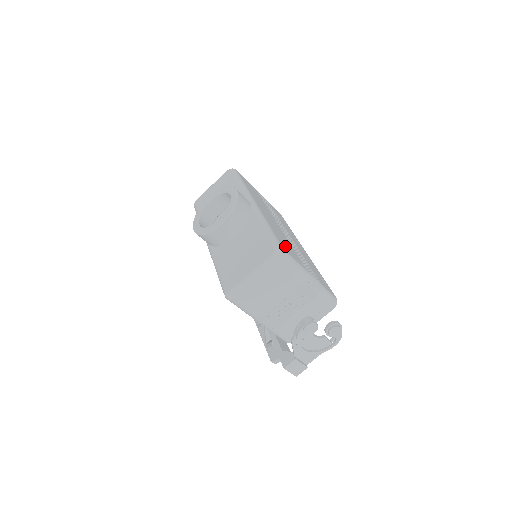
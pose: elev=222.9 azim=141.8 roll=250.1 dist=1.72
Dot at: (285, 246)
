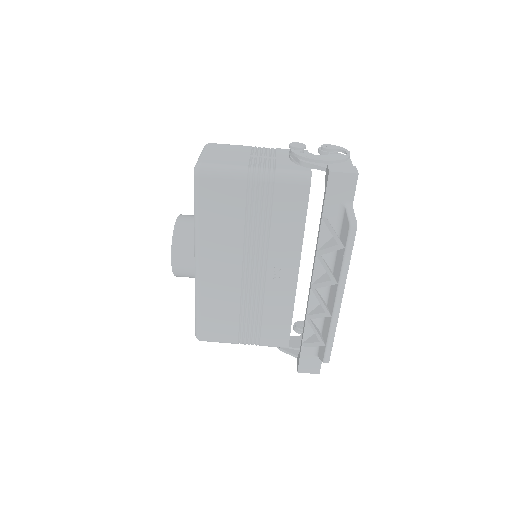
Dot at: occluded
